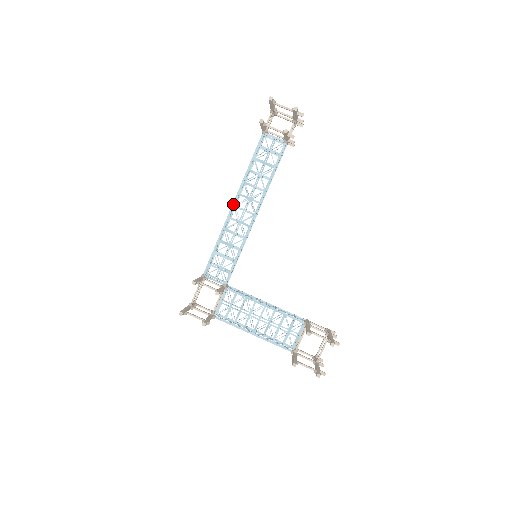
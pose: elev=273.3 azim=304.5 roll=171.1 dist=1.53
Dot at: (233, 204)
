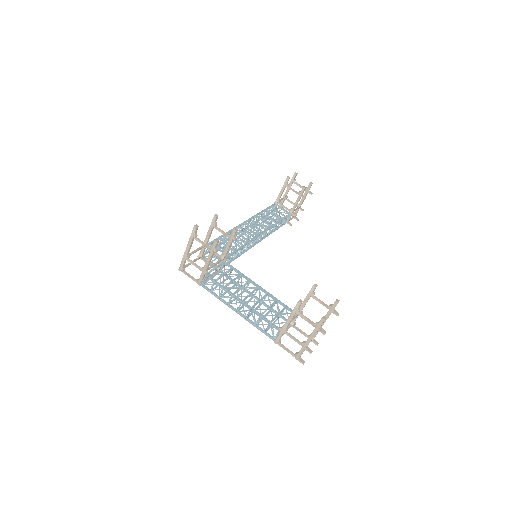
Dot at: (245, 221)
